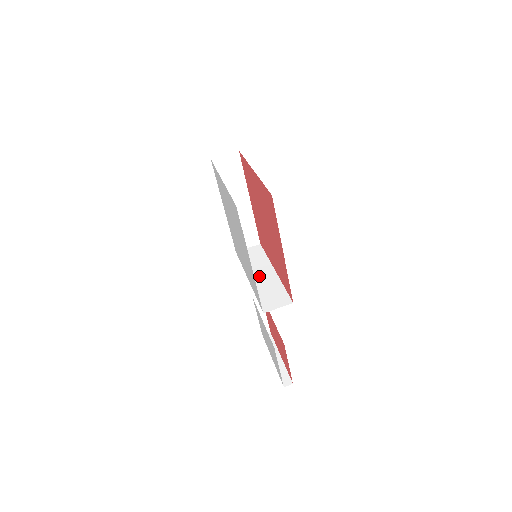
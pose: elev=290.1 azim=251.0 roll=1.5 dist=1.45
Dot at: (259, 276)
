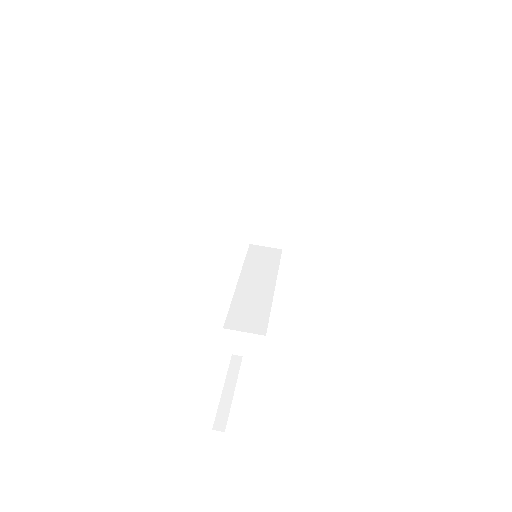
Dot at: (253, 283)
